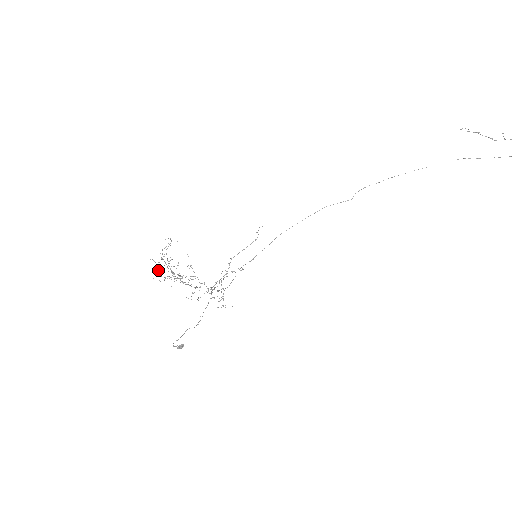
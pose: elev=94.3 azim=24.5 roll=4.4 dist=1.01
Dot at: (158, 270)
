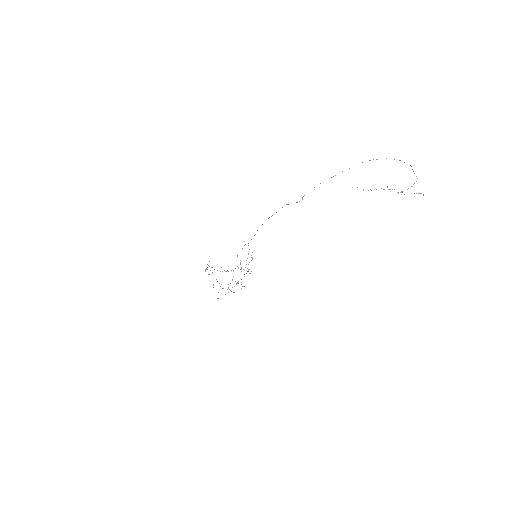
Dot at: occluded
